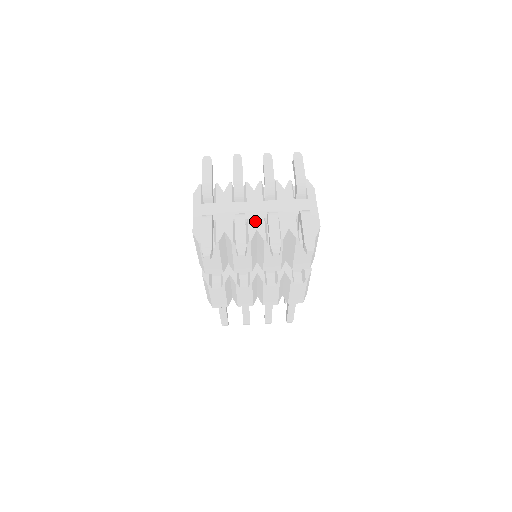
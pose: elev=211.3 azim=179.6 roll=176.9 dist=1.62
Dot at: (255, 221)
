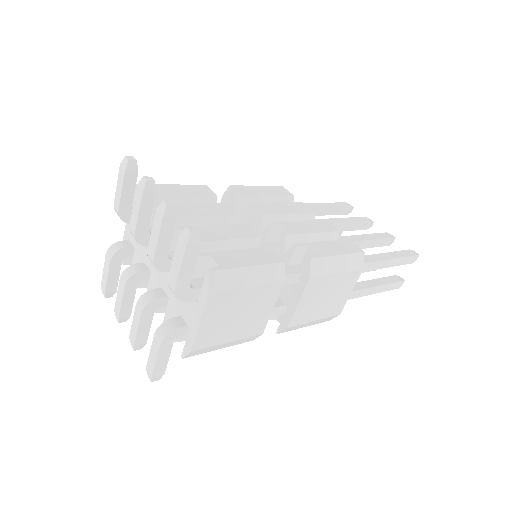
Dot at: (154, 282)
